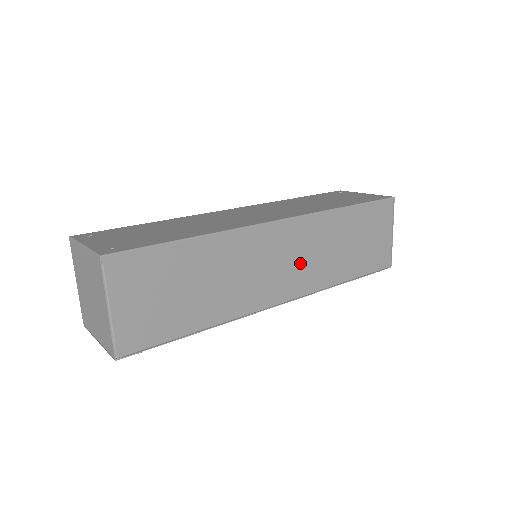
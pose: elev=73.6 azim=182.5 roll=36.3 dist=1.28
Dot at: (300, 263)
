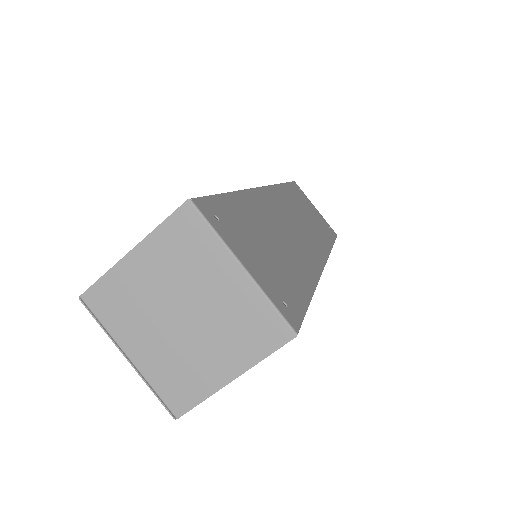
Dot at: occluded
